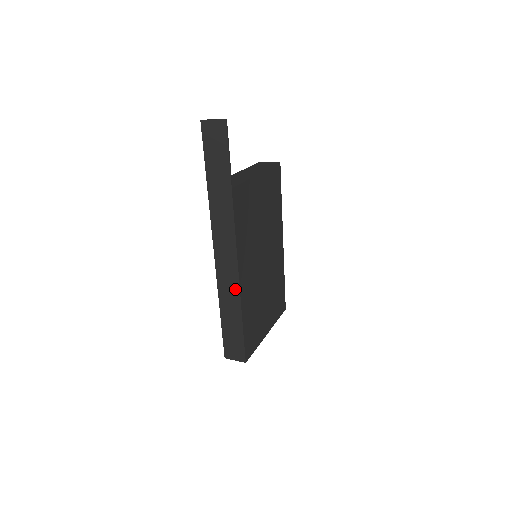
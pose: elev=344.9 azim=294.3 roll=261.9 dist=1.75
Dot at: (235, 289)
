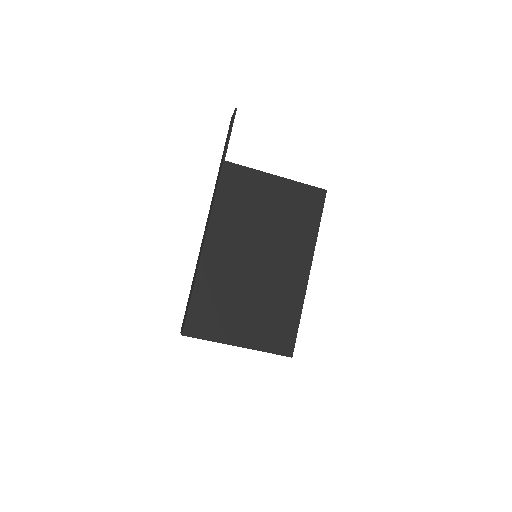
Dot at: (201, 253)
